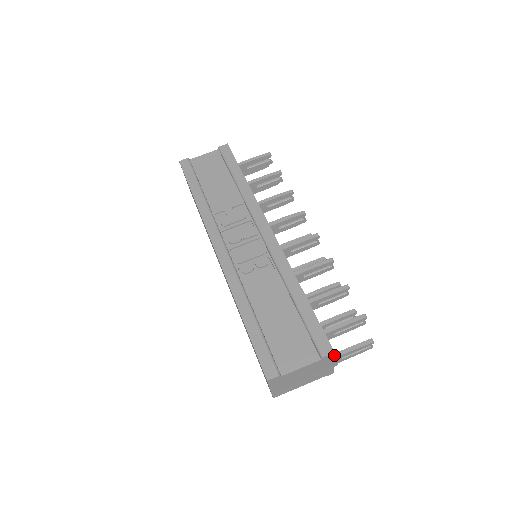
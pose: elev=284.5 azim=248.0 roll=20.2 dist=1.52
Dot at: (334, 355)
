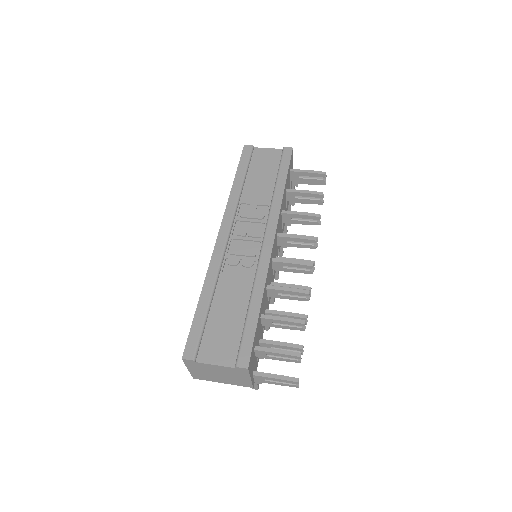
Dot at: (249, 371)
